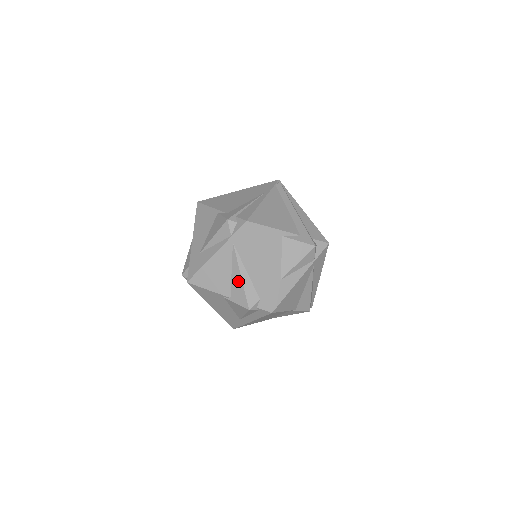
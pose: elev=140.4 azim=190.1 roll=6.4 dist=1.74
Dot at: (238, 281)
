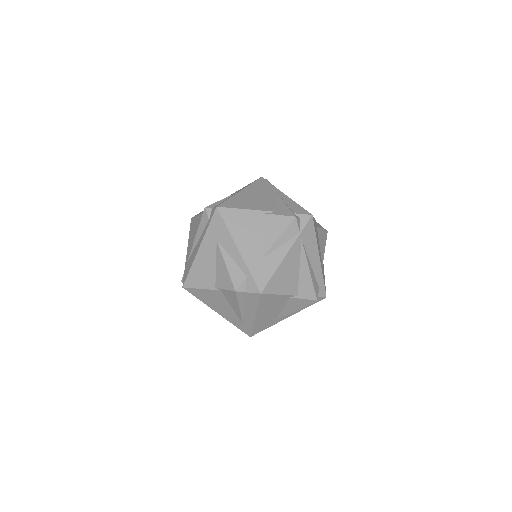
Dot at: (306, 276)
